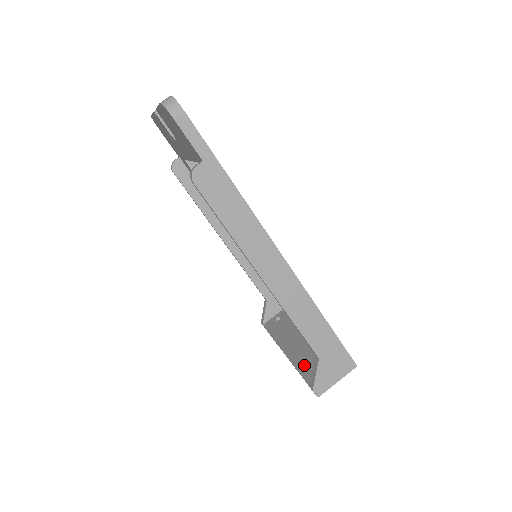
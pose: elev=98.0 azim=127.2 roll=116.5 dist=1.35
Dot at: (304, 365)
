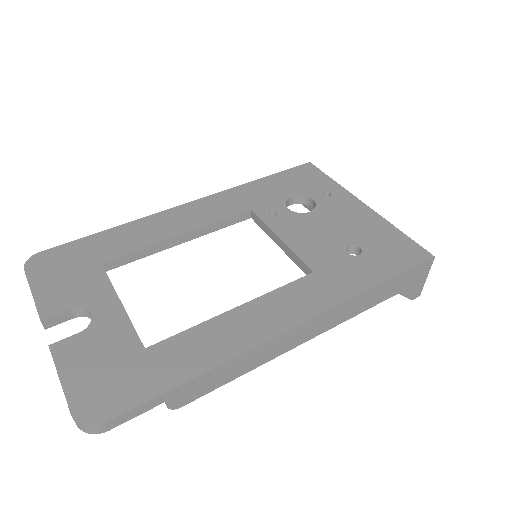
Dot at: occluded
